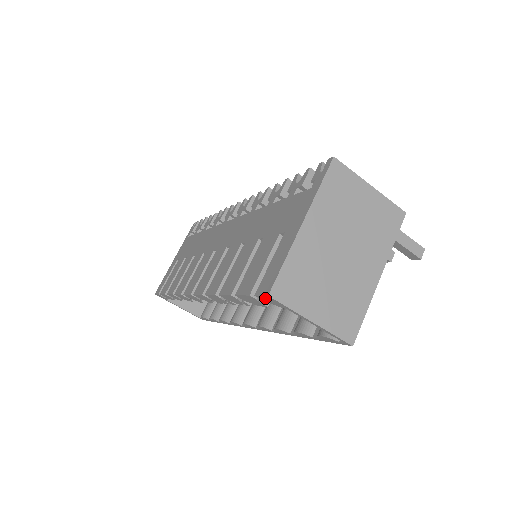
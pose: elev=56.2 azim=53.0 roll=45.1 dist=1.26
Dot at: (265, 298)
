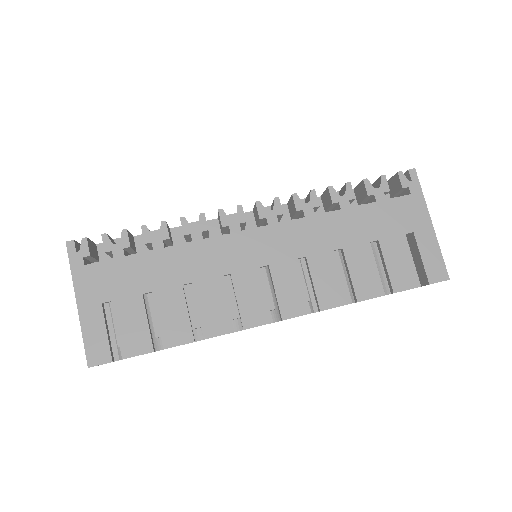
Dot at: occluded
